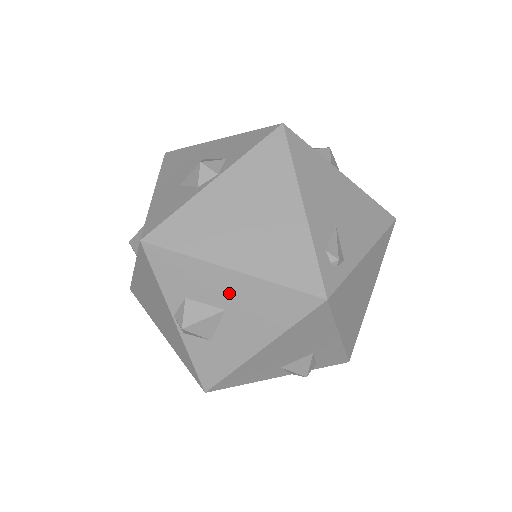
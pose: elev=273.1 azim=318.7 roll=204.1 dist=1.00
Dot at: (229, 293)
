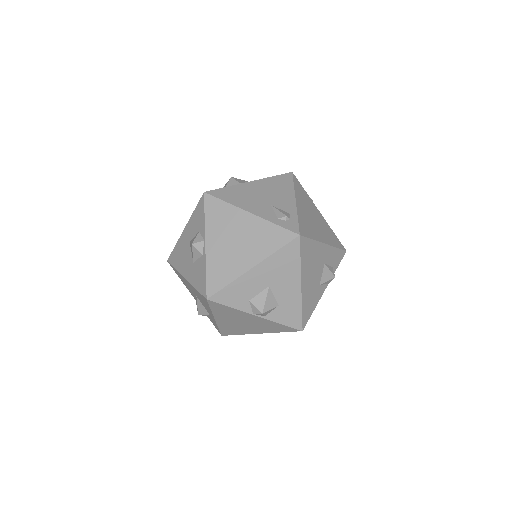
Dot at: (263, 278)
